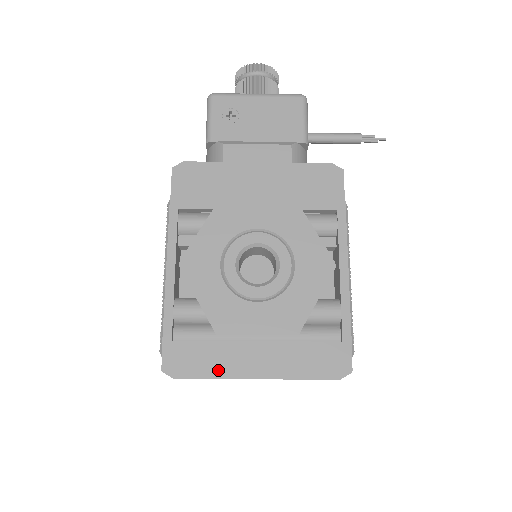
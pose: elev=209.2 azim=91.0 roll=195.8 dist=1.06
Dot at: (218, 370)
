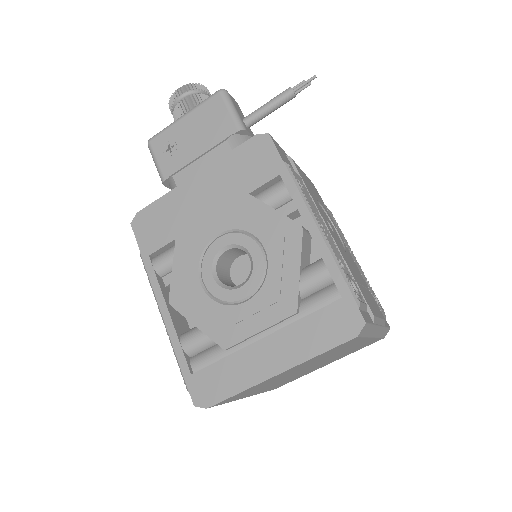
Dot at: (240, 382)
